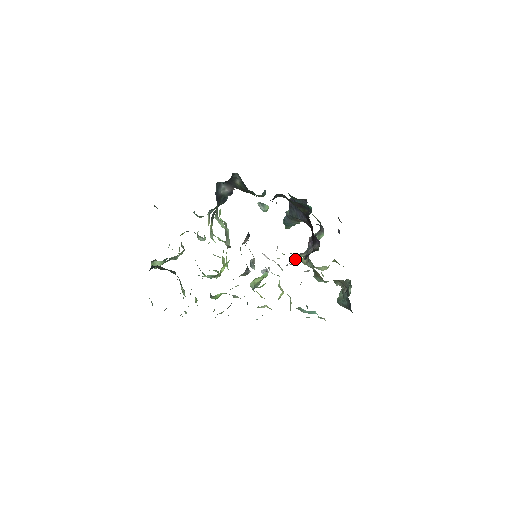
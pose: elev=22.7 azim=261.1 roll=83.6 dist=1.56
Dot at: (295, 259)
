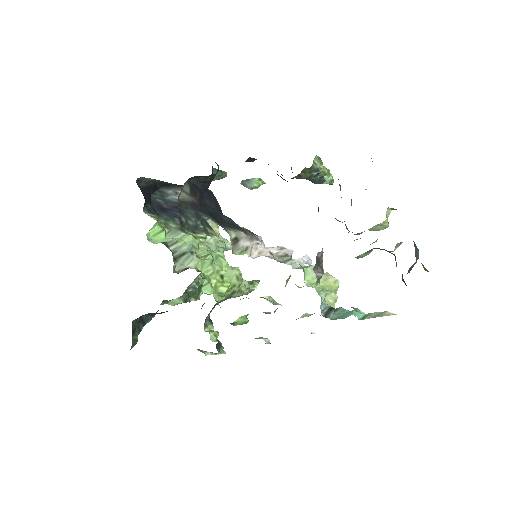
Dot at: occluded
